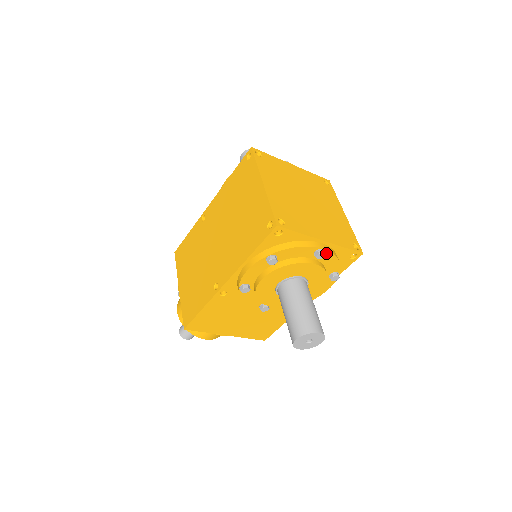
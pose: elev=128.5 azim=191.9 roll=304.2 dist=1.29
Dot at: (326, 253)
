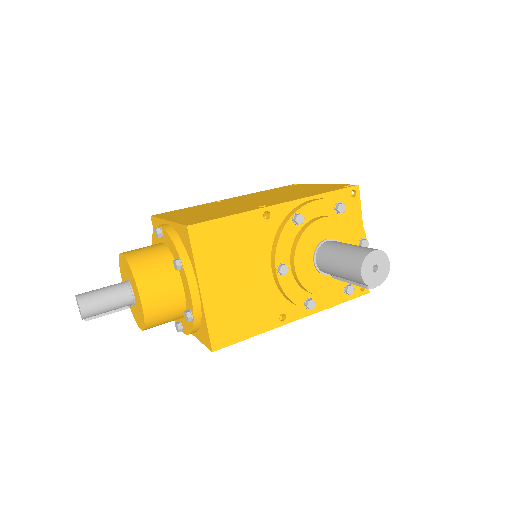
Dot at: occluded
